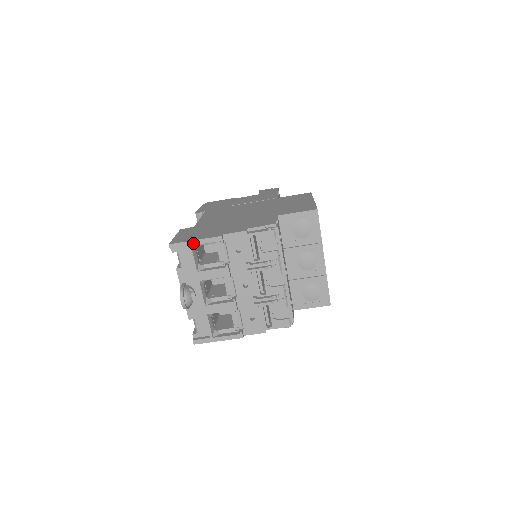
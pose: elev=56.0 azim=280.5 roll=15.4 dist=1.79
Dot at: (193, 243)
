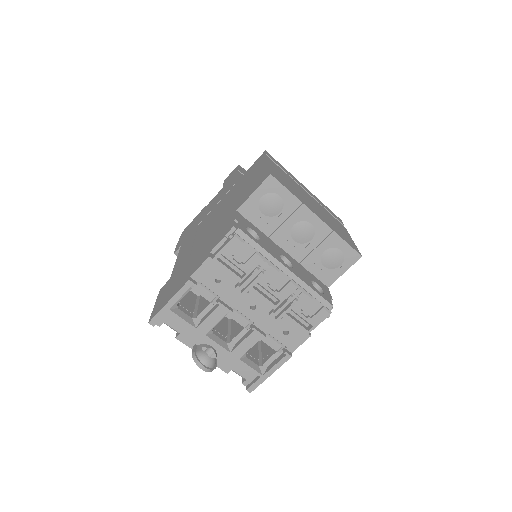
Dot at: (169, 306)
